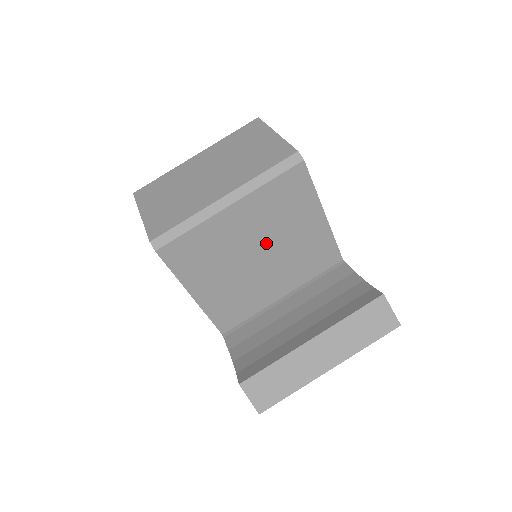
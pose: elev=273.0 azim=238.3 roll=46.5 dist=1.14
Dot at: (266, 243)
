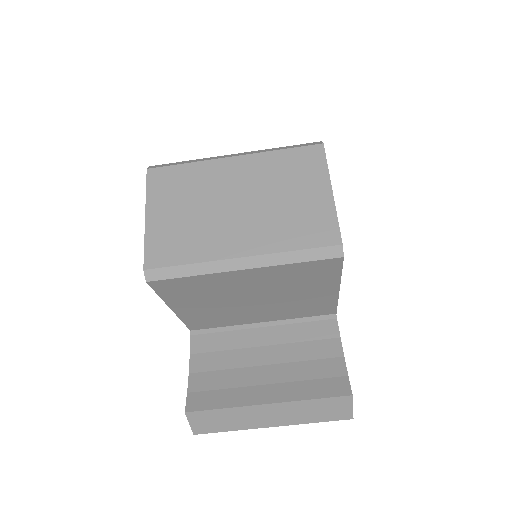
Dot at: (266, 294)
